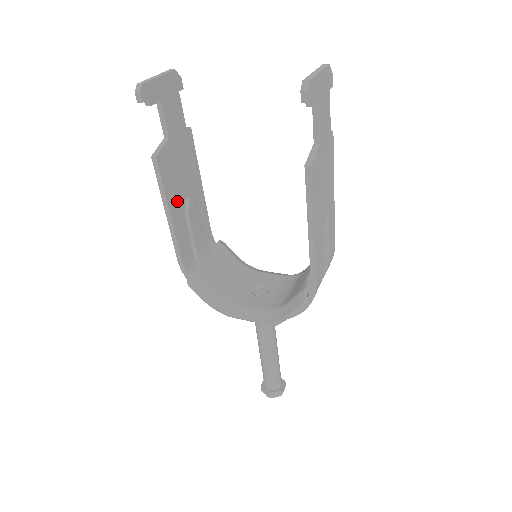
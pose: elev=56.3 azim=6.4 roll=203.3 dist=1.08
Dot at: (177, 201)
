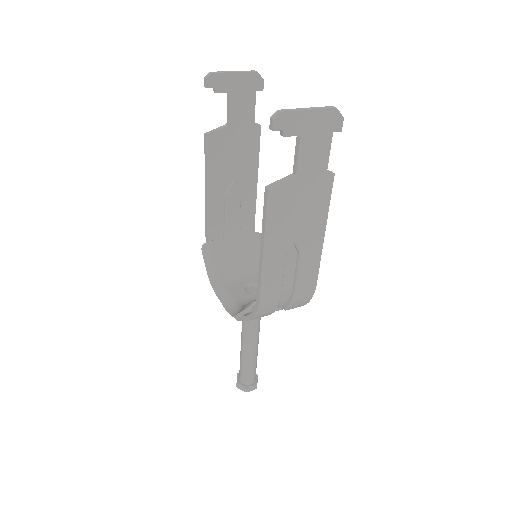
Dot at: (219, 179)
